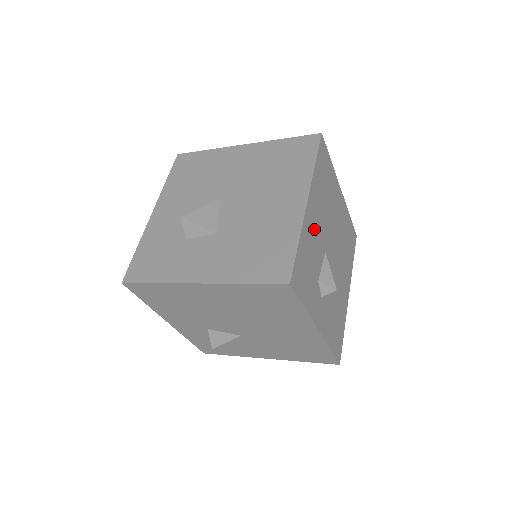
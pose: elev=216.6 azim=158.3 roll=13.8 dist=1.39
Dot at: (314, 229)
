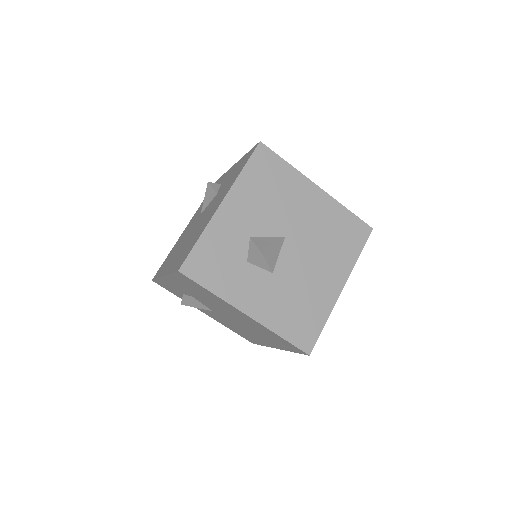
Dot at: occluded
